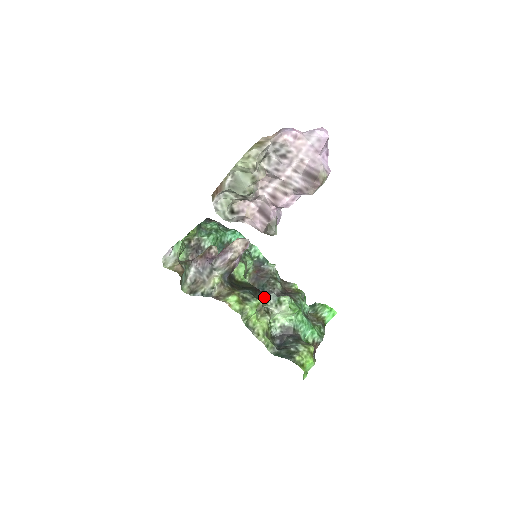
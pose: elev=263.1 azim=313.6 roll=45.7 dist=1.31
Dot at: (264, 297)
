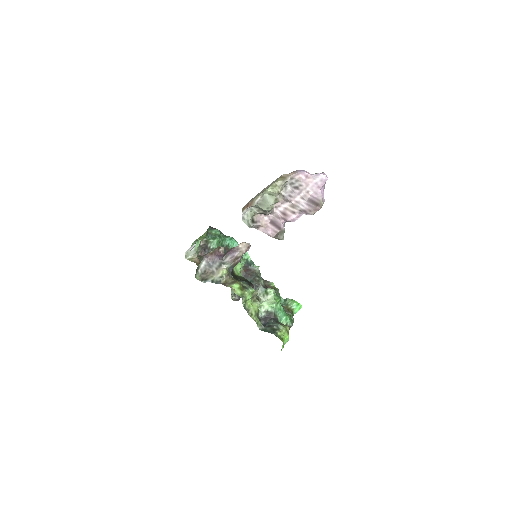
Dot at: occluded
